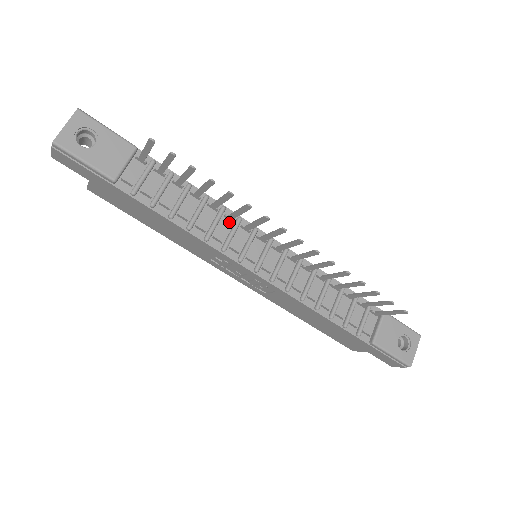
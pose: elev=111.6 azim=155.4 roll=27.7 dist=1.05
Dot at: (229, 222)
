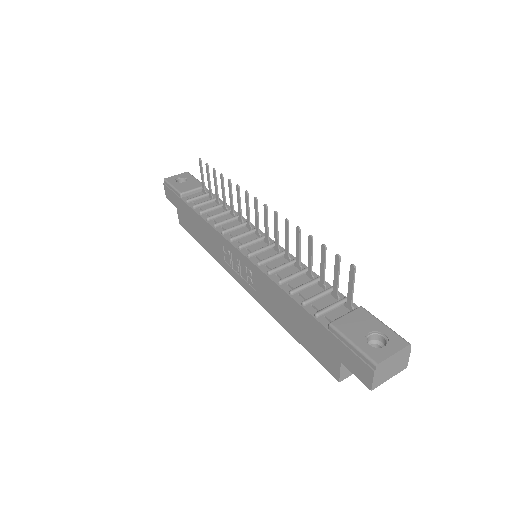
Dot at: (240, 223)
